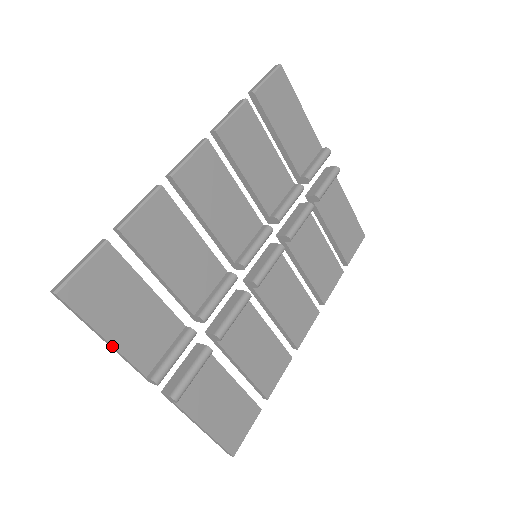
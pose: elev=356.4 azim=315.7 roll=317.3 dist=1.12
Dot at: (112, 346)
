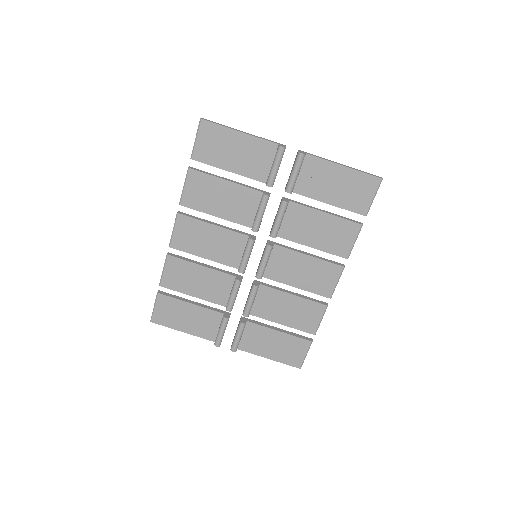
Dot at: occluded
